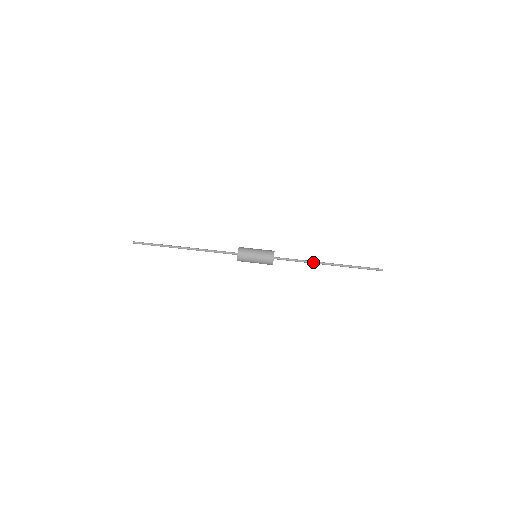
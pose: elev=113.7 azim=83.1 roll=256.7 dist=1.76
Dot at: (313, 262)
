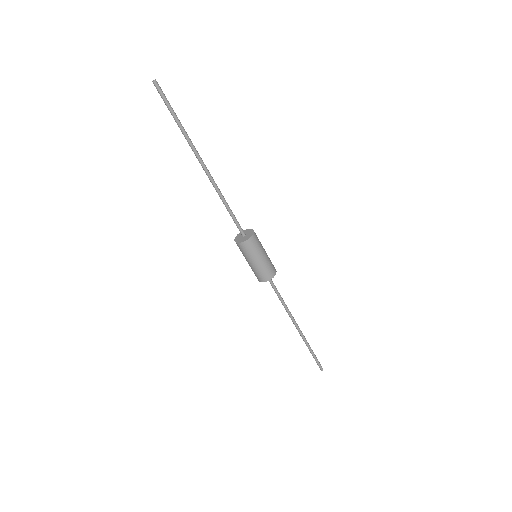
Dot at: (289, 314)
